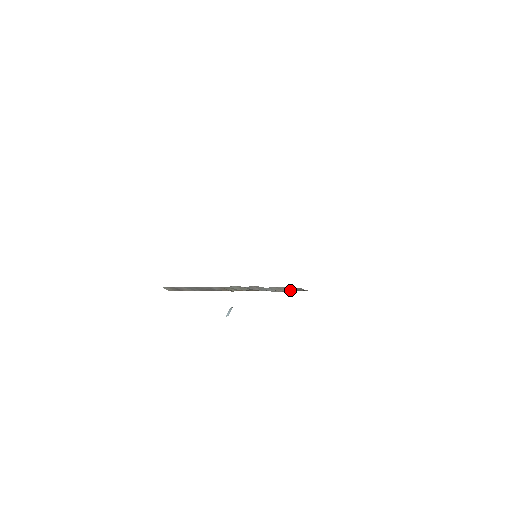
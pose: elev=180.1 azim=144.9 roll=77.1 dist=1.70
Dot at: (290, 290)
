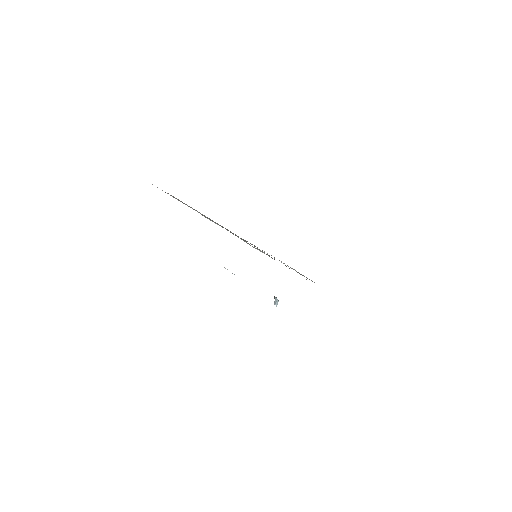
Dot at: occluded
